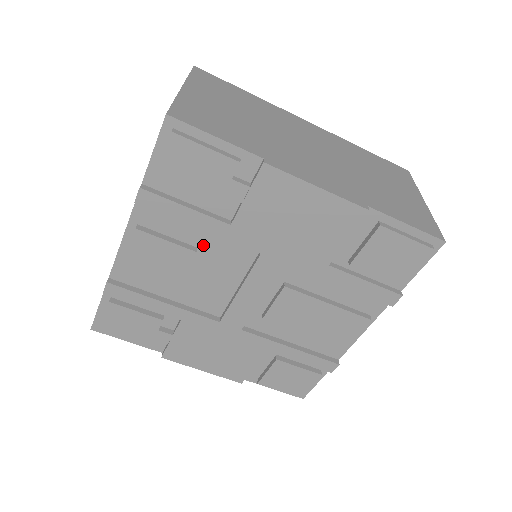
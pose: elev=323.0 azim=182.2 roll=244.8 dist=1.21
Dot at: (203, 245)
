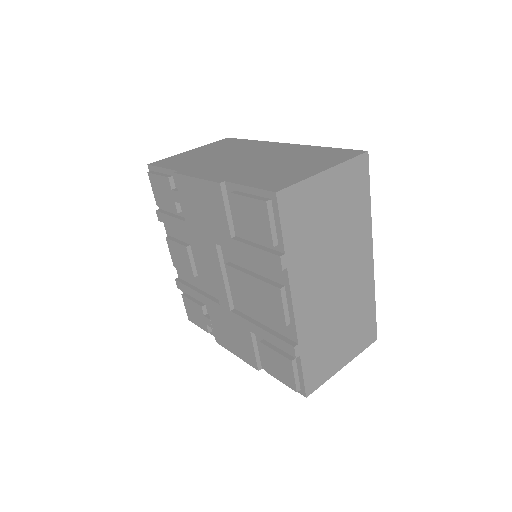
Dot at: (191, 242)
